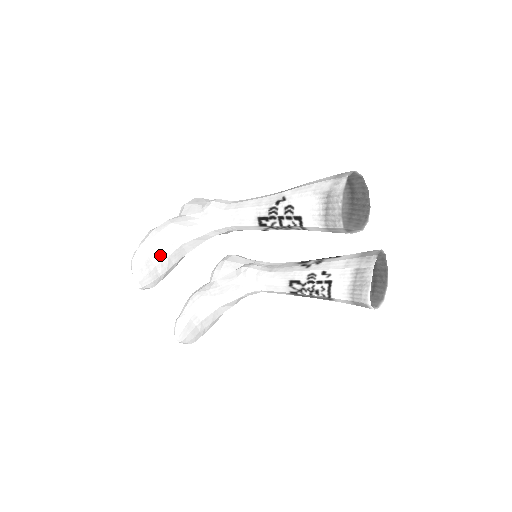
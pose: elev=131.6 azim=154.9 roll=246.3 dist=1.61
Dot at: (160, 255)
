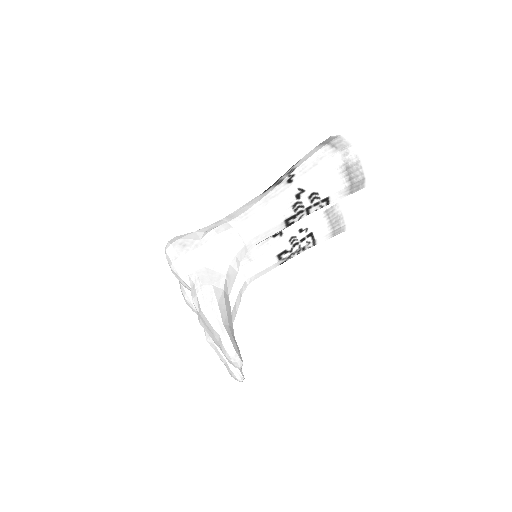
Dot at: (230, 323)
